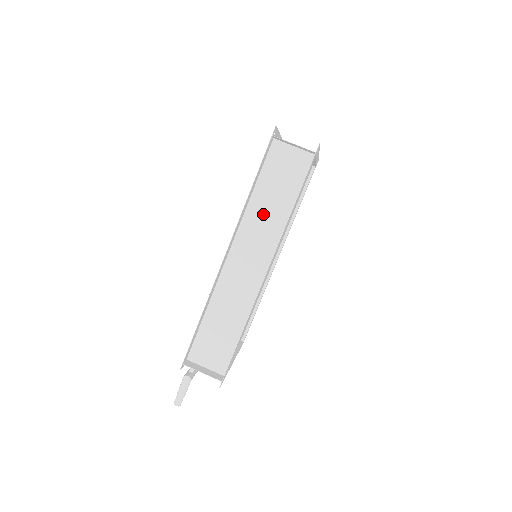
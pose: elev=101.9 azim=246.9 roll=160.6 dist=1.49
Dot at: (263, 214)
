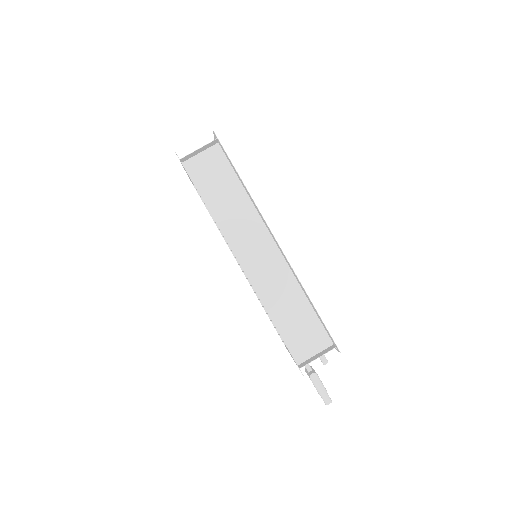
Dot at: (231, 214)
